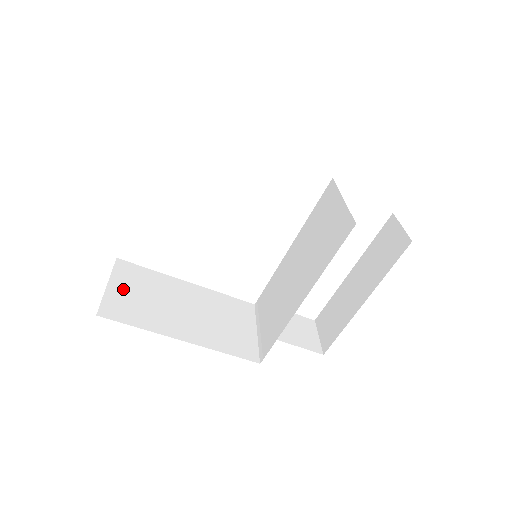
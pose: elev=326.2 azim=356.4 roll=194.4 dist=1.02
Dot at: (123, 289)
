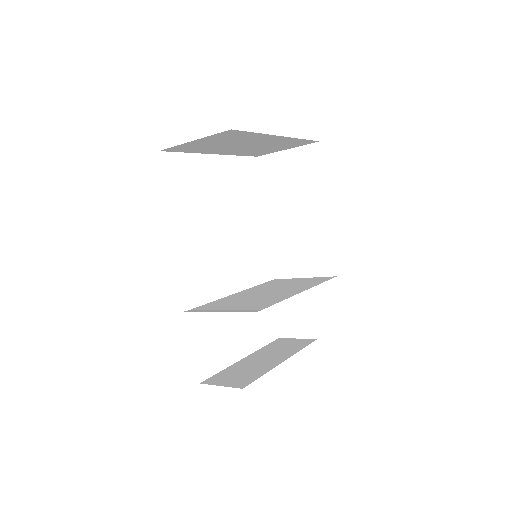
Dot at: occluded
